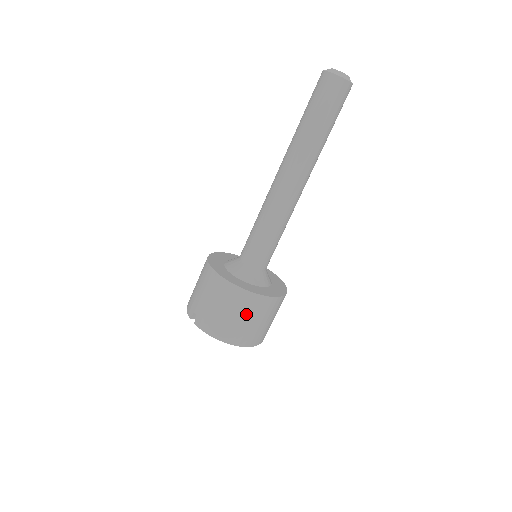
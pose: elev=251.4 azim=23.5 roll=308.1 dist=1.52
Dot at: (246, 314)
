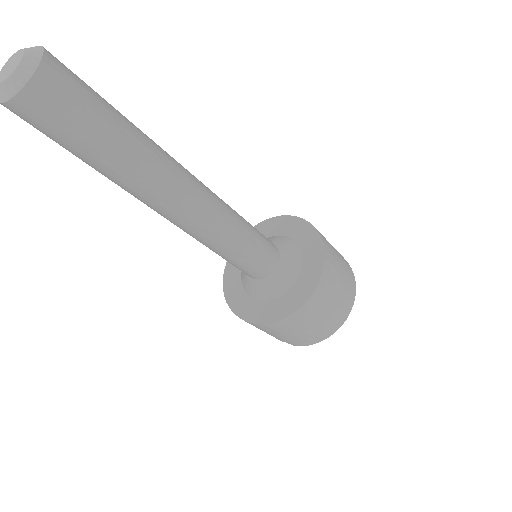
Dot at: (320, 313)
